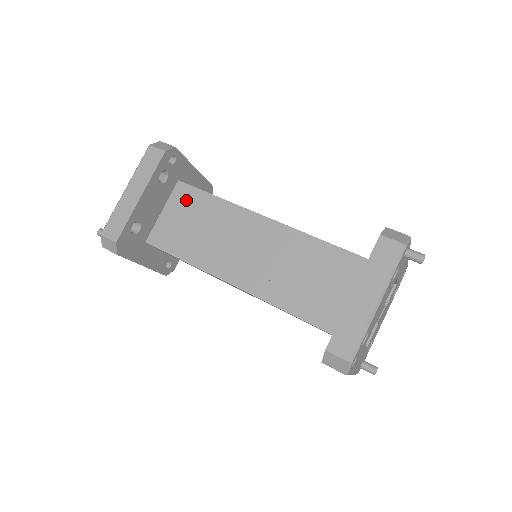
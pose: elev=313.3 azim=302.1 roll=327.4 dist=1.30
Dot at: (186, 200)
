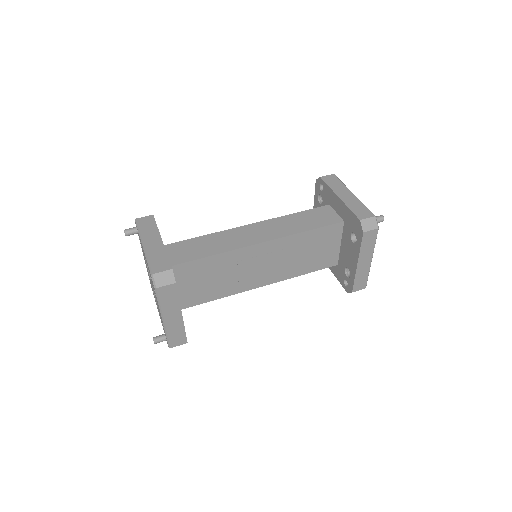
Dot at: (188, 273)
